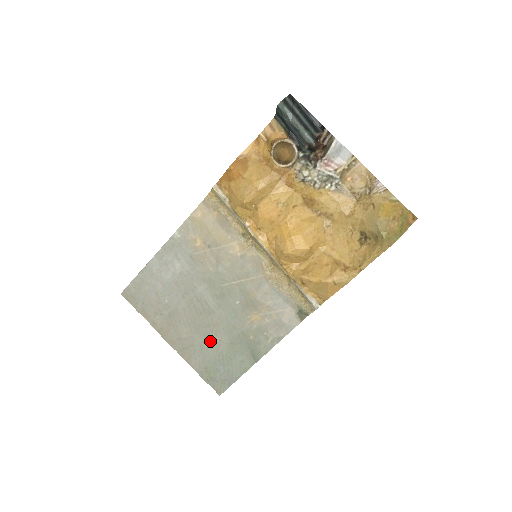
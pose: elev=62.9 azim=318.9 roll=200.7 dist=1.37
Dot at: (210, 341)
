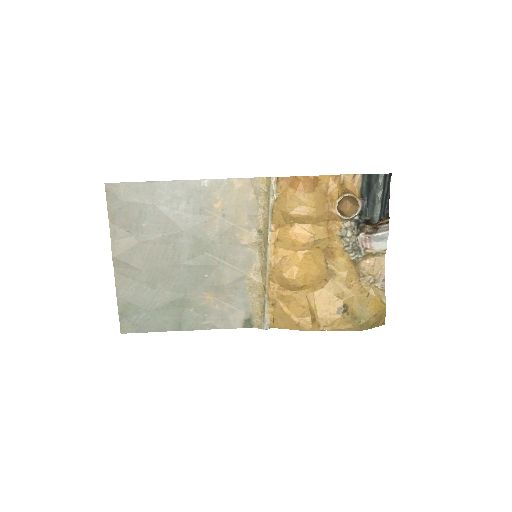
Dot at: (153, 286)
